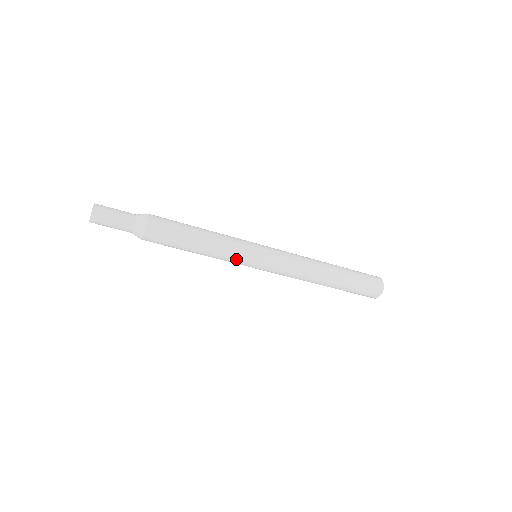
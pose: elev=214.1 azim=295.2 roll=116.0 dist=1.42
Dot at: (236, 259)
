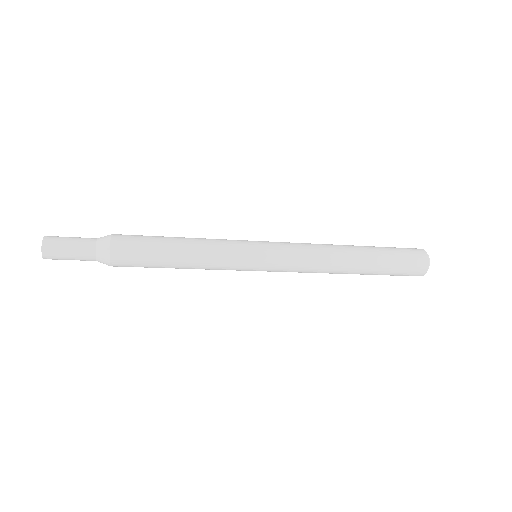
Dot at: (230, 266)
